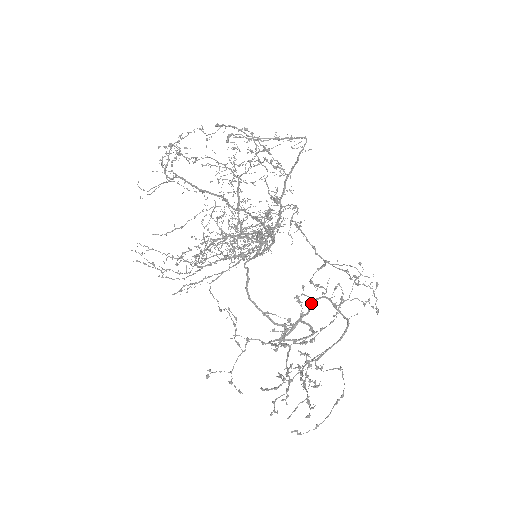
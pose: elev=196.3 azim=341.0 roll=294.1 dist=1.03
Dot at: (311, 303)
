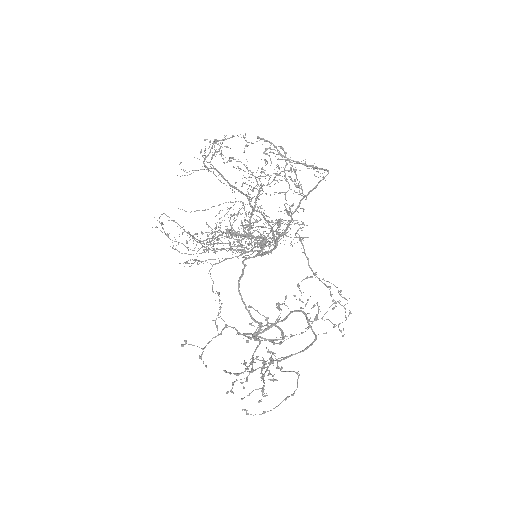
Dot at: (289, 313)
